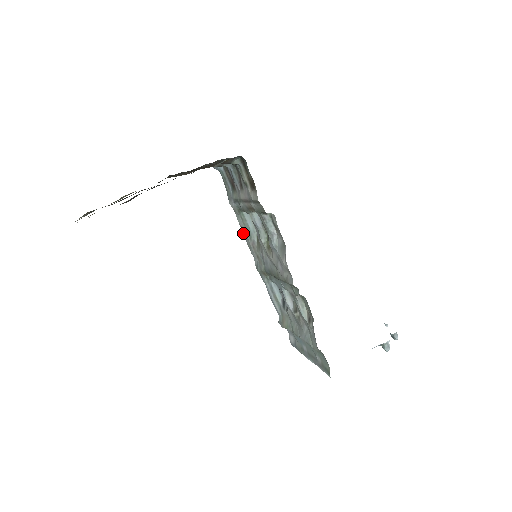
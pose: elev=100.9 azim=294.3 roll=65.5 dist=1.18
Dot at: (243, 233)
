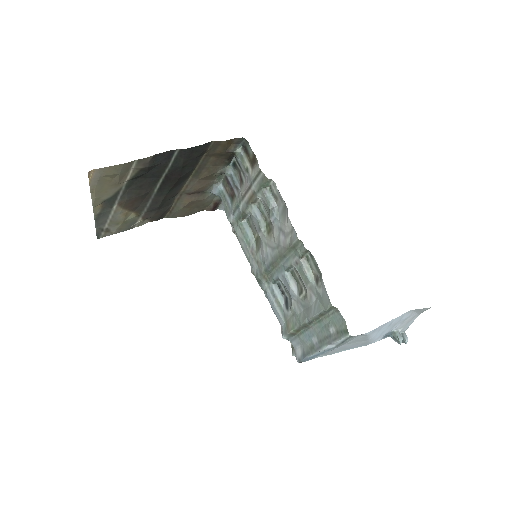
Dot at: (241, 245)
